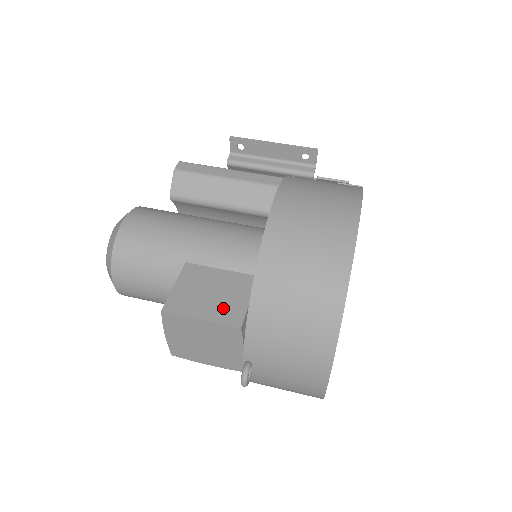
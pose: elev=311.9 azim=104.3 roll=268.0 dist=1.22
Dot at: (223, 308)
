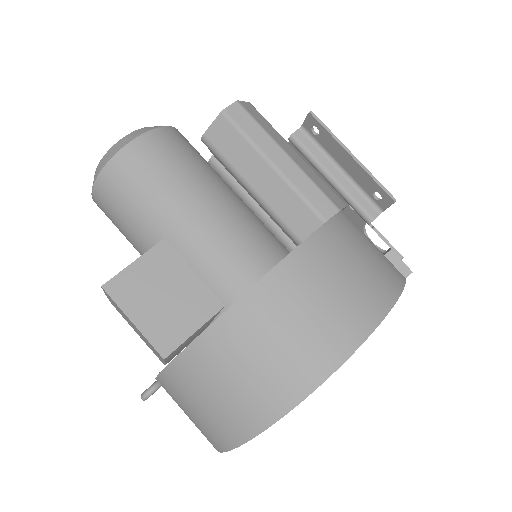
Dot at: (163, 323)
